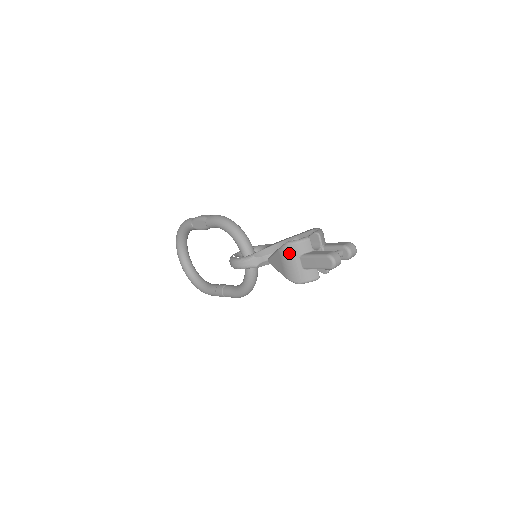
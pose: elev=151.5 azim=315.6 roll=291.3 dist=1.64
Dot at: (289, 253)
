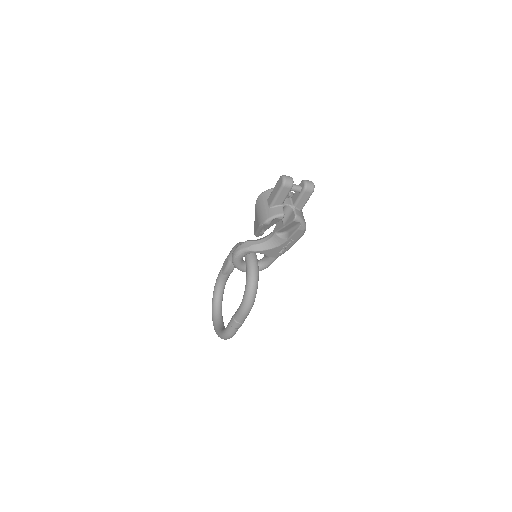
Dot at: (260, 201)
